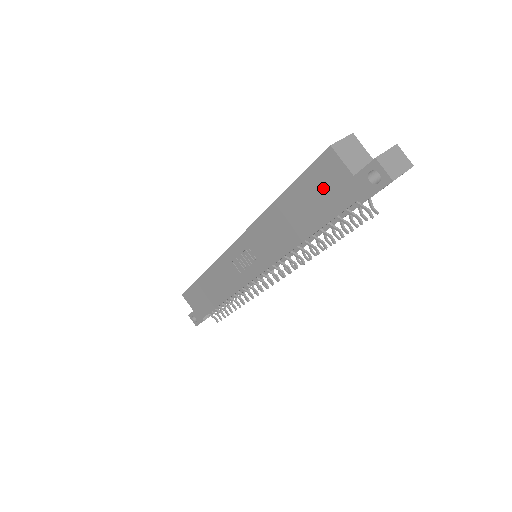
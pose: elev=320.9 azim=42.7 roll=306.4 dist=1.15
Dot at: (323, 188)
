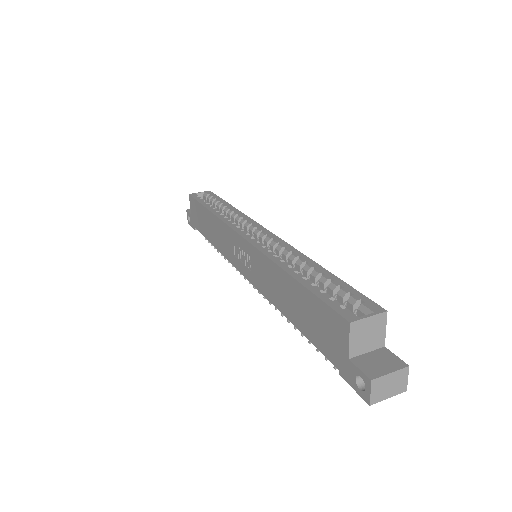
Dot at: (323, 326)
